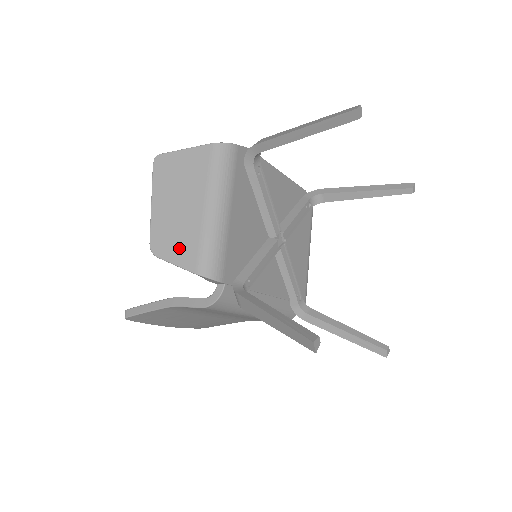
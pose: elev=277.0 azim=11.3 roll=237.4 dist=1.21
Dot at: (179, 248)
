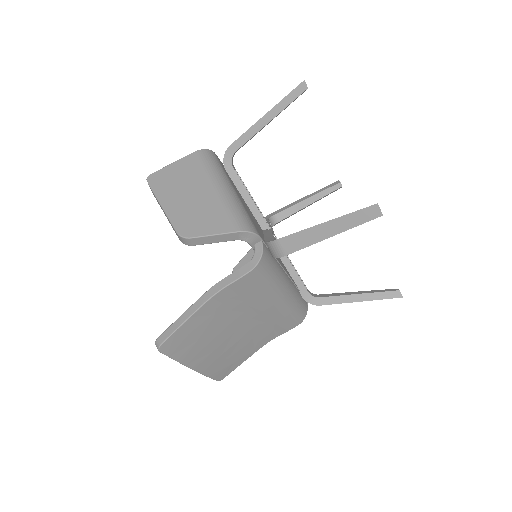
Dot at: (209, 222)
